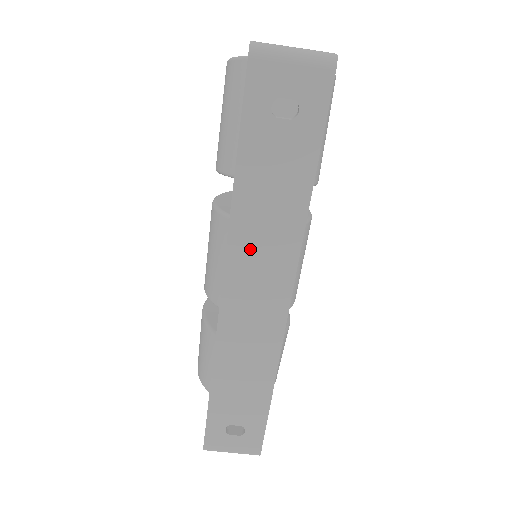
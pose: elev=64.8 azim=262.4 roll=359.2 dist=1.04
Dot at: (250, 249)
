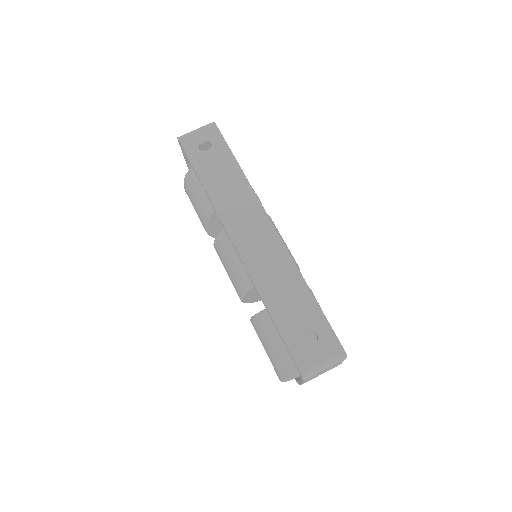
Dot at: (231, 210)
